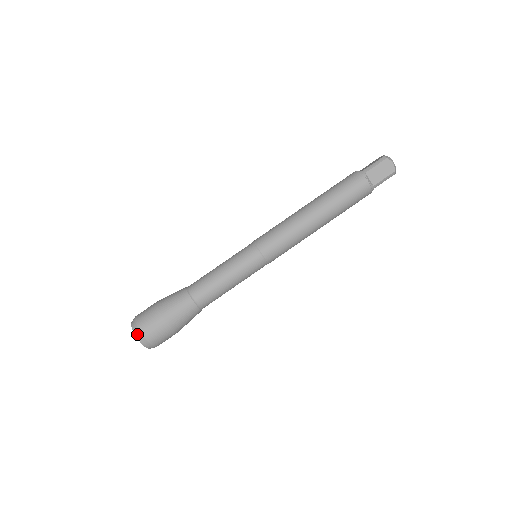
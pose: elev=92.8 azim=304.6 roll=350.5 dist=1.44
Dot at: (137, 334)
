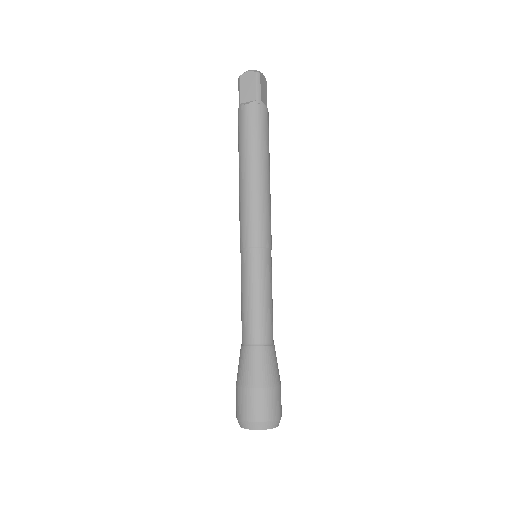
Dot at: (245, 426)
